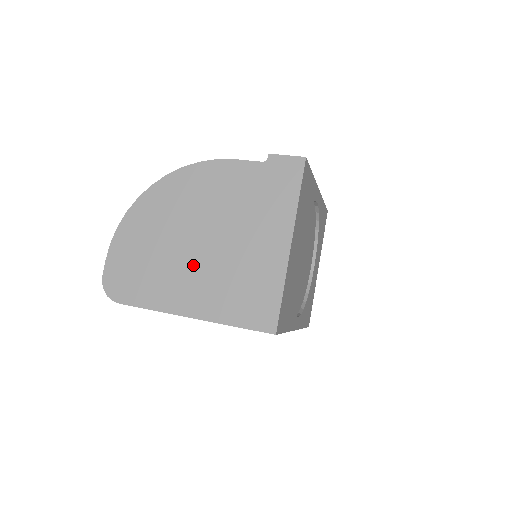
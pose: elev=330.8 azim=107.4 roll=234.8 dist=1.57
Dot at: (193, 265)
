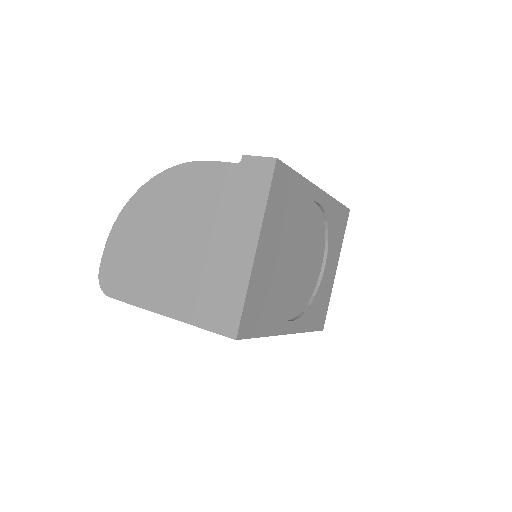
Dot at: (170, 265)
